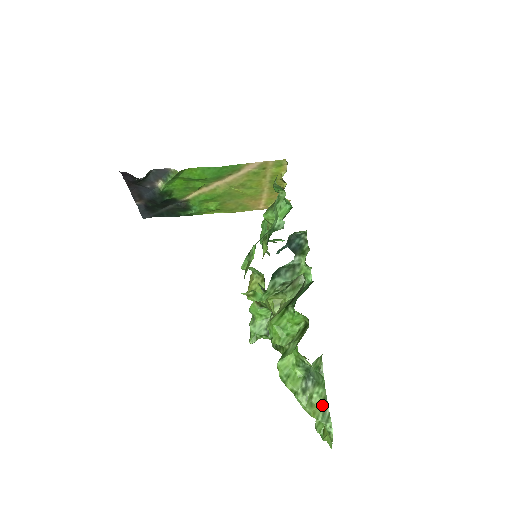
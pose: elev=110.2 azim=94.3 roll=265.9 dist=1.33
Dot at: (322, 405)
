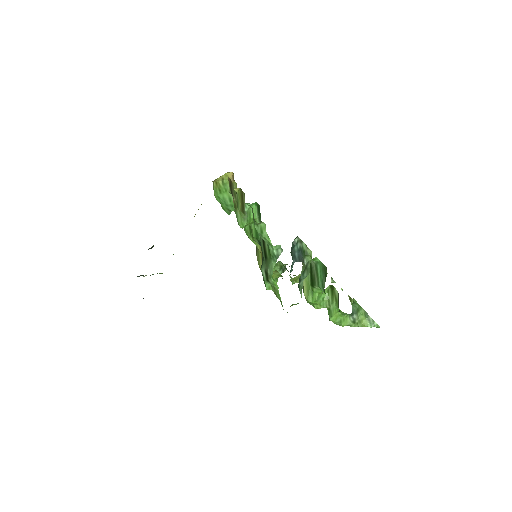
Dot at: (366, 318)
